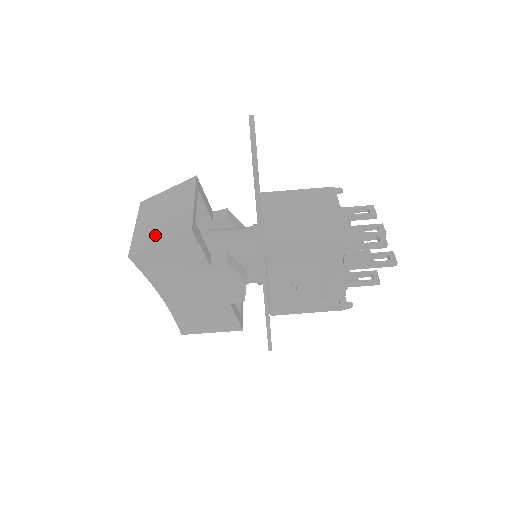
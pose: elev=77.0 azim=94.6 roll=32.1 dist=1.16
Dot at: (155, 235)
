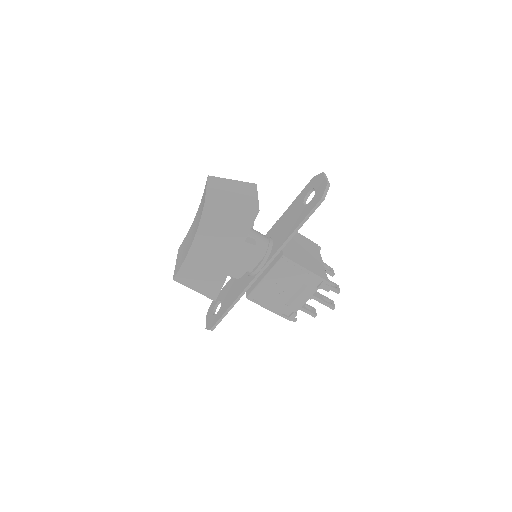
Dot at: (228, 200)
